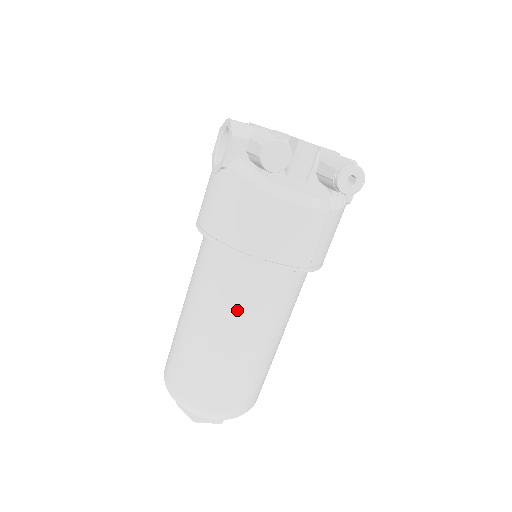
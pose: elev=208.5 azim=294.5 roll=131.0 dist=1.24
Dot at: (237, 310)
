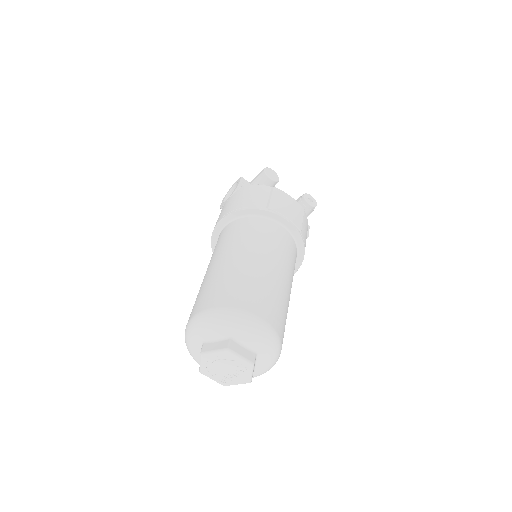
Dot at: (261, 242)
